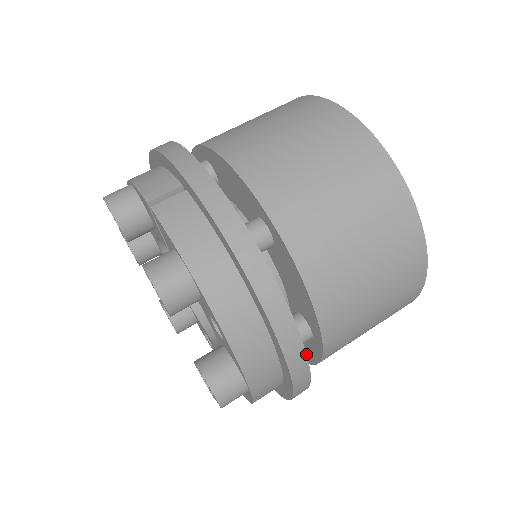
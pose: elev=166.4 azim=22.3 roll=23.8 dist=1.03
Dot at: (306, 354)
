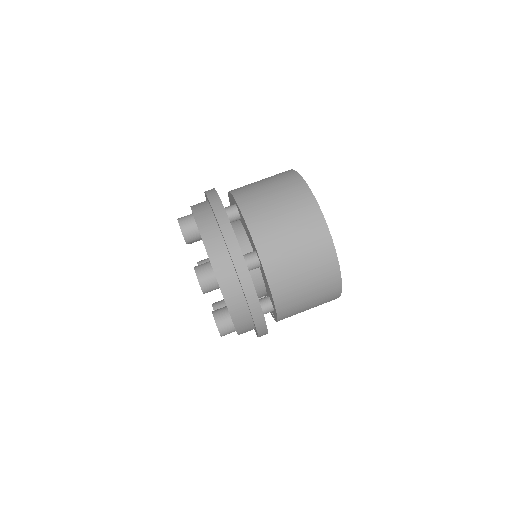
Dot at: (239, 246)
